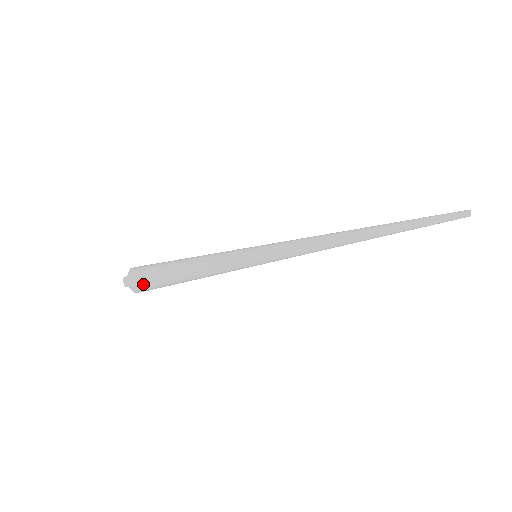
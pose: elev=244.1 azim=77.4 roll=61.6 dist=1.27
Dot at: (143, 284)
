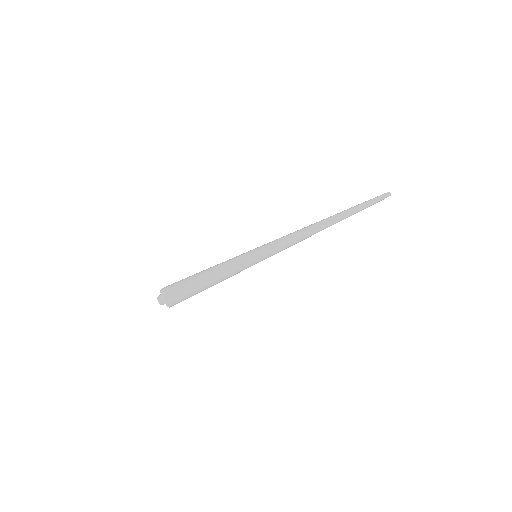
Dot at: (172, 288)
